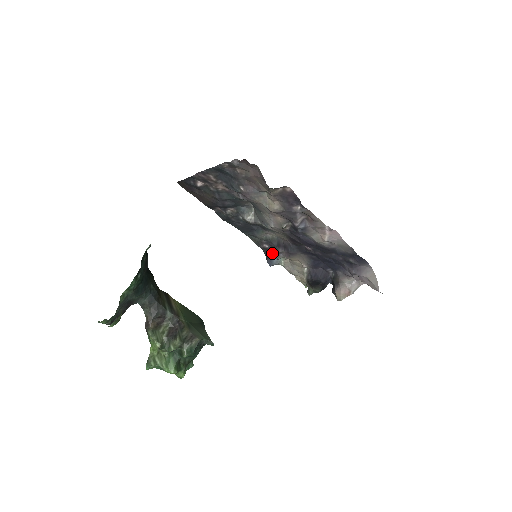
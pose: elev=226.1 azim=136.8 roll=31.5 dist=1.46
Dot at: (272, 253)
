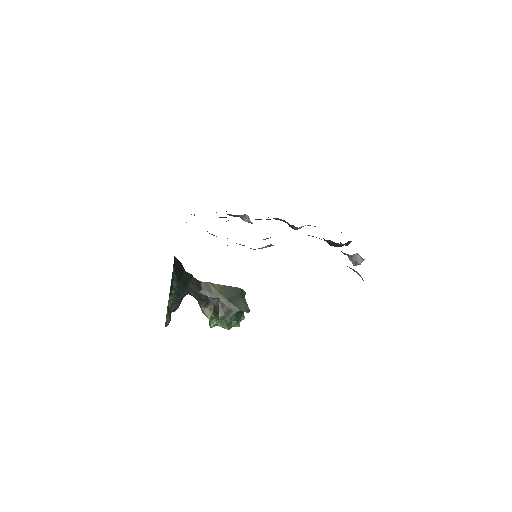
Dot at: (290, 225)
